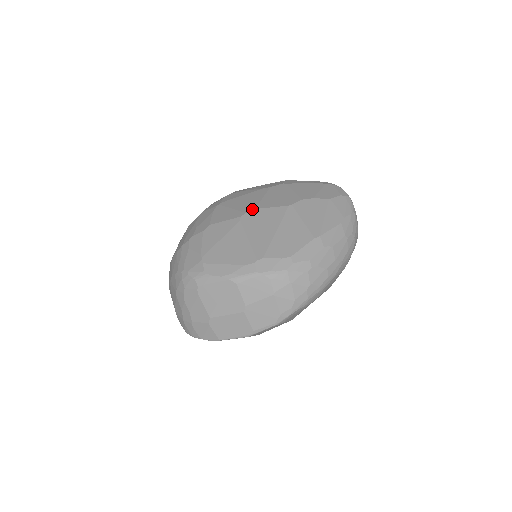
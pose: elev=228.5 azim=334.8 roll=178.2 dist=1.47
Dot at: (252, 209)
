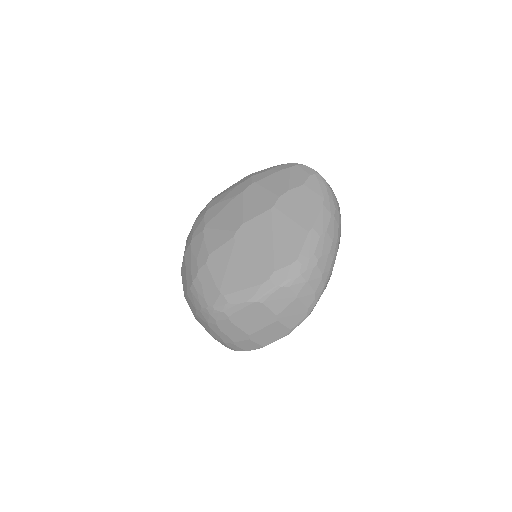
Dot at: (240, 225)
